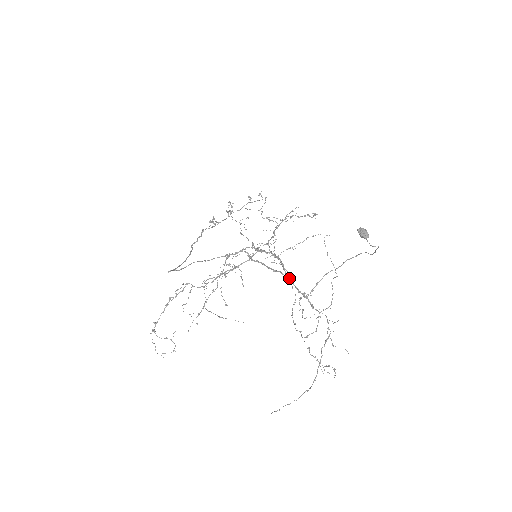
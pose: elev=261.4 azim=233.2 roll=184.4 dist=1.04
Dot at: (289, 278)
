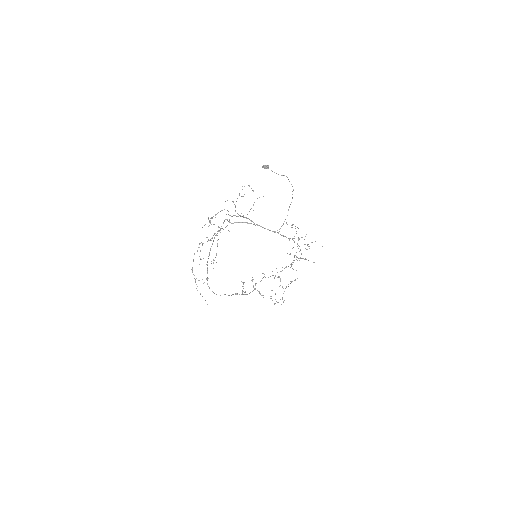
Dot at: (290, 267)
